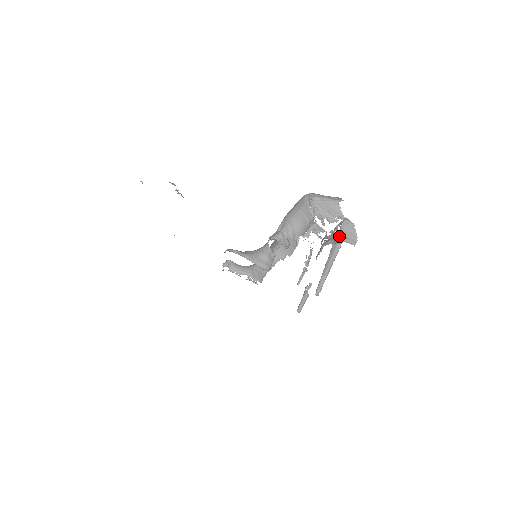
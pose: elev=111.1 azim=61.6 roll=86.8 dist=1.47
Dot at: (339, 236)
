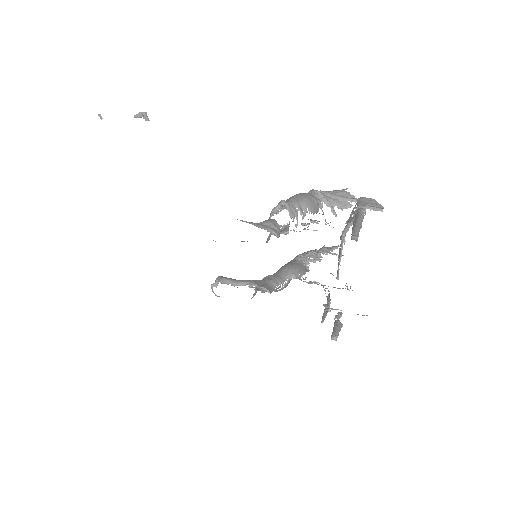
Dot at: (359, 205)
